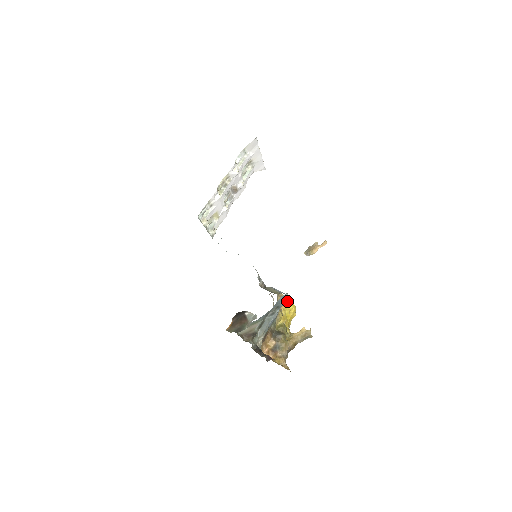
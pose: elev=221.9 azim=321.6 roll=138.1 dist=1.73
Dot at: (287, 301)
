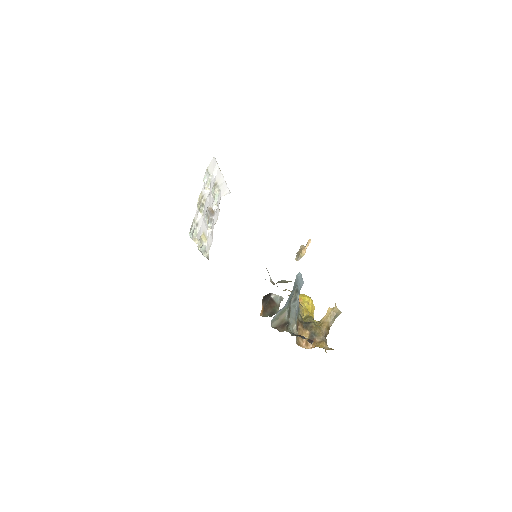
Dot at: (301, 295)
